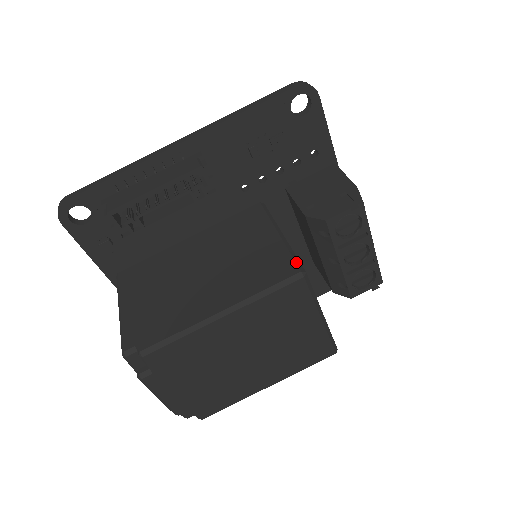
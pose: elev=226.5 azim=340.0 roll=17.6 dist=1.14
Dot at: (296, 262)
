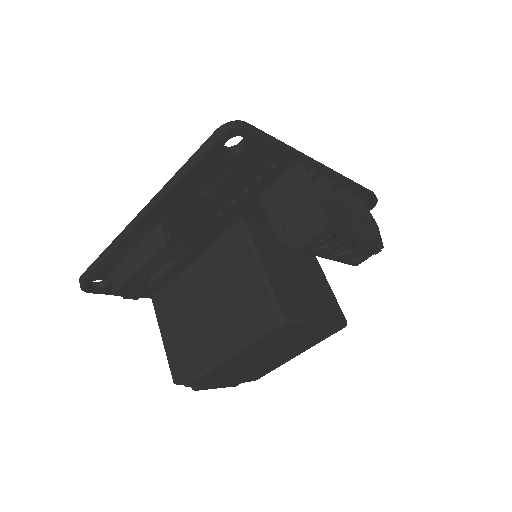
Dot at: (275, 307)
